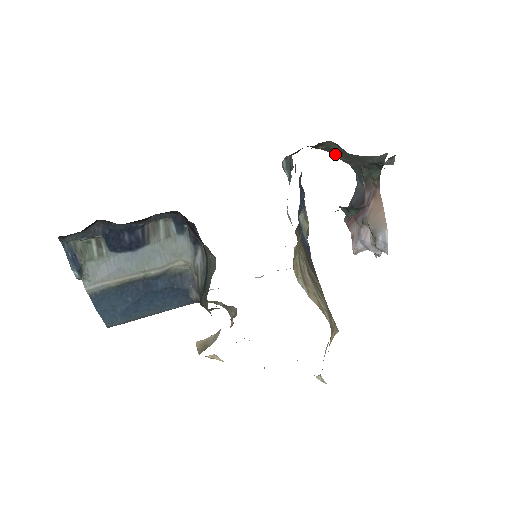
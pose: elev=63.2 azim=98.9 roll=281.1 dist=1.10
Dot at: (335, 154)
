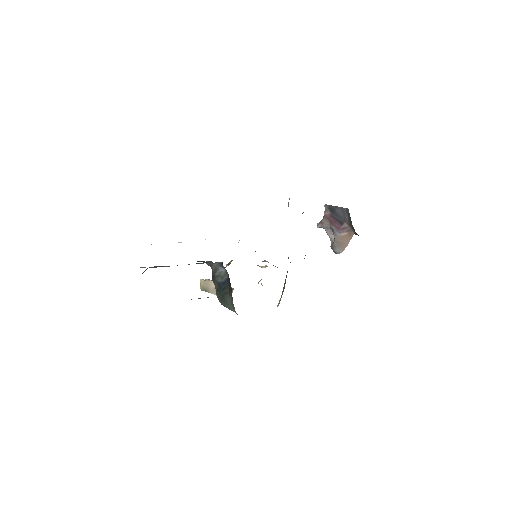
Dot at: occluded
